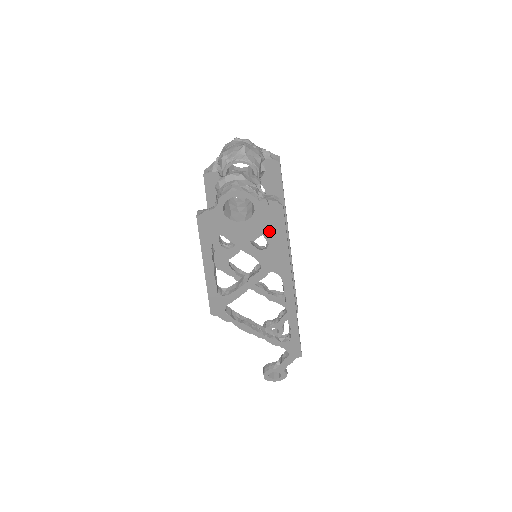
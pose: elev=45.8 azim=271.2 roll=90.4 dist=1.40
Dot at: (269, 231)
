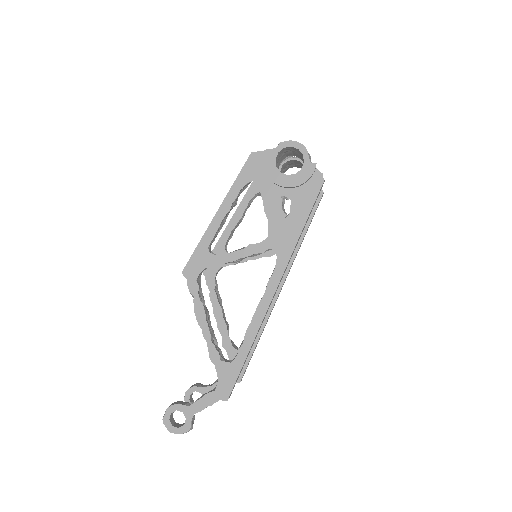
Dot at: (298, 200)
